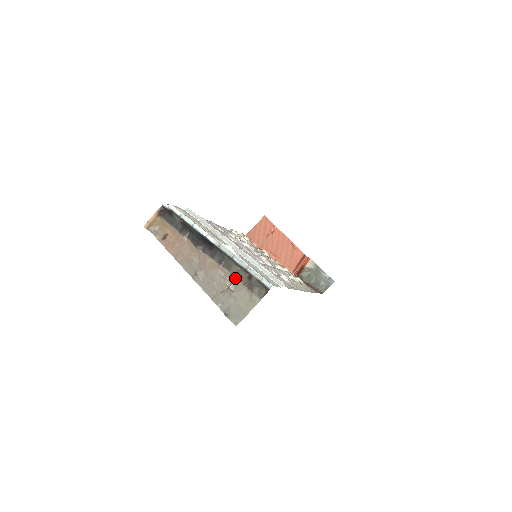
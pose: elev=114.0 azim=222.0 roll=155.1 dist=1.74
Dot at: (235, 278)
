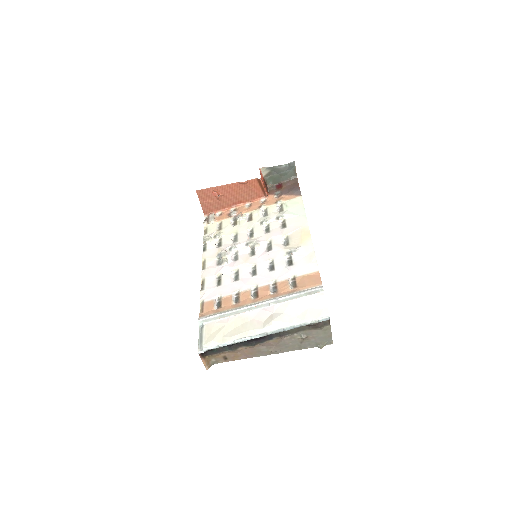
Dot at: (299, 332)
